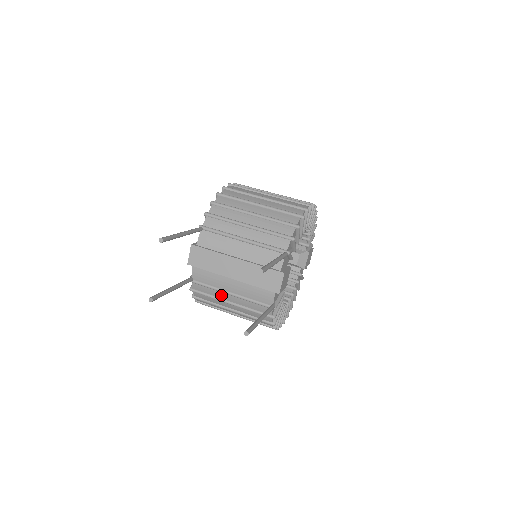
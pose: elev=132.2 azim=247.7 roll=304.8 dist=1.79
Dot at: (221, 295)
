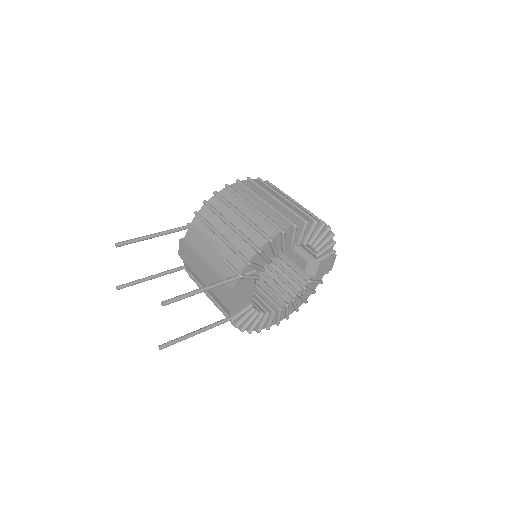
Dot at: occluded
